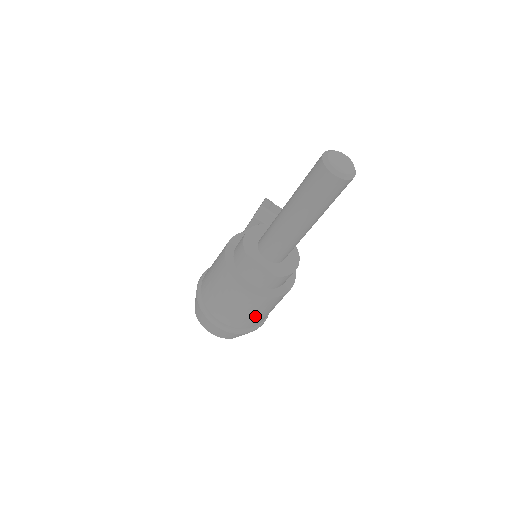
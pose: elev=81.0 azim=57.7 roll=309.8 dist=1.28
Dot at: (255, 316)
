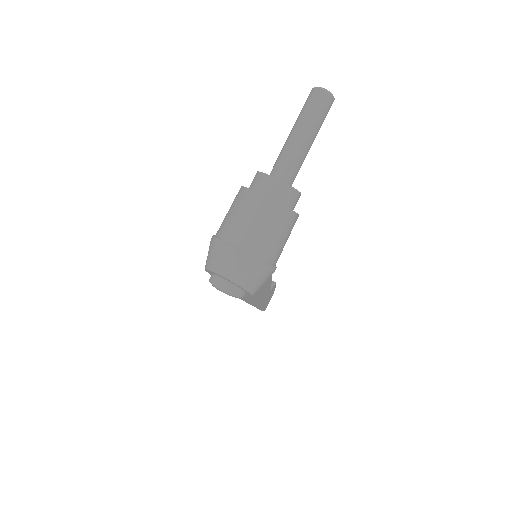
Dot at: (268, 236)
